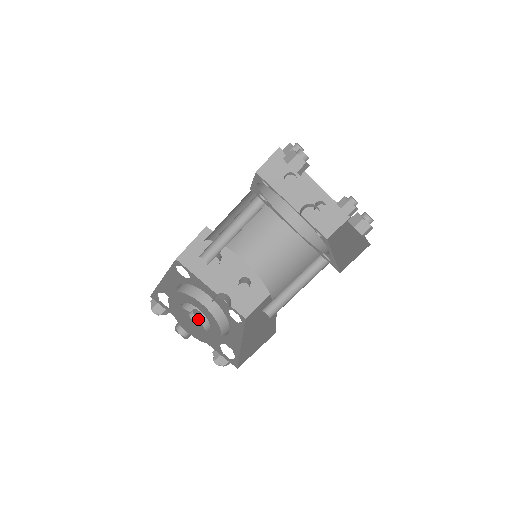
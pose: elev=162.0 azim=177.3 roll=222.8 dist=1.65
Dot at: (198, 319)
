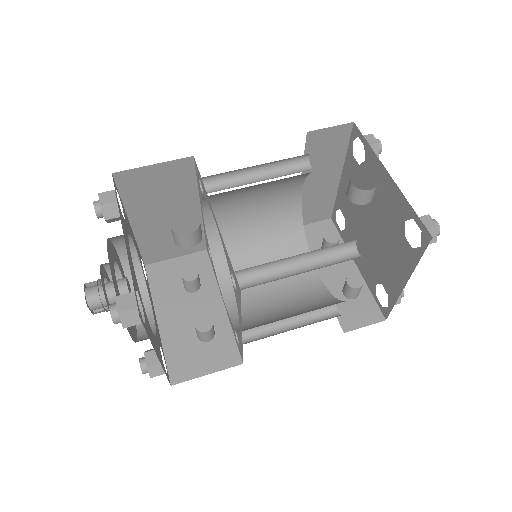
Dot at: (127, 285)
